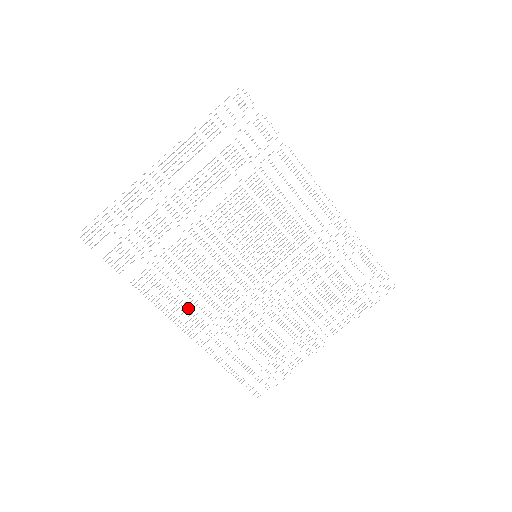
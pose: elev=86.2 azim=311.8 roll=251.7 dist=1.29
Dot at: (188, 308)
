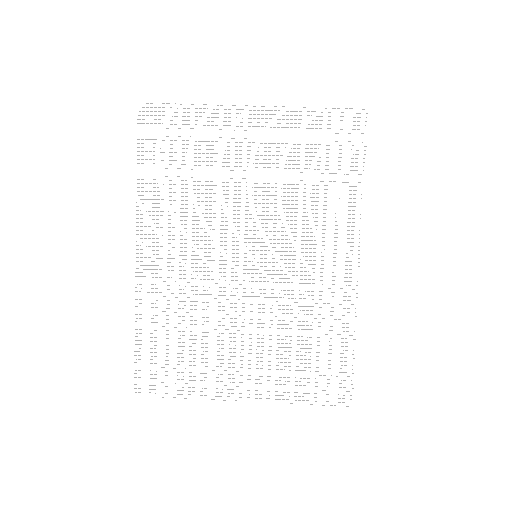
Dot at: (160, 246)
